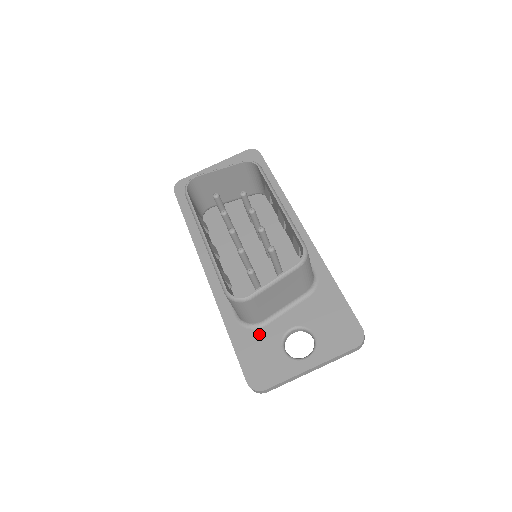
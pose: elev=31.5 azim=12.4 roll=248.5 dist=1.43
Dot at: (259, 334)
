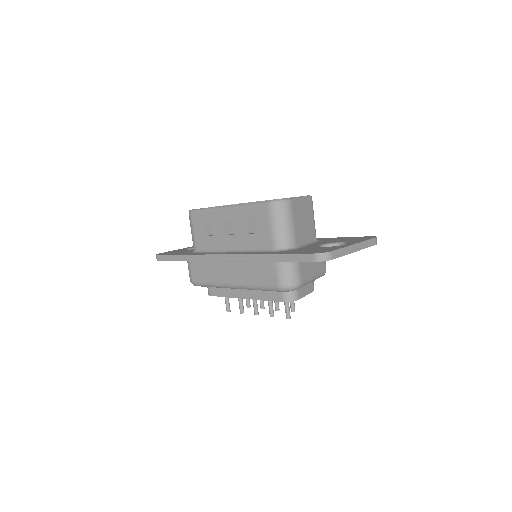
Dot at: (299, 249)
